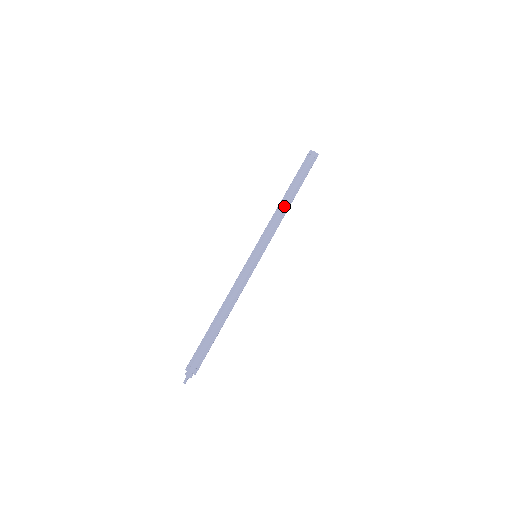
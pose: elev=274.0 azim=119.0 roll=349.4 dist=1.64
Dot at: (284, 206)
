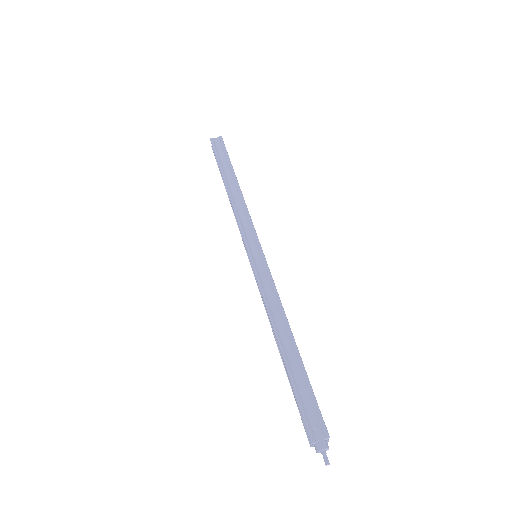
Dot at: (235, 193)
